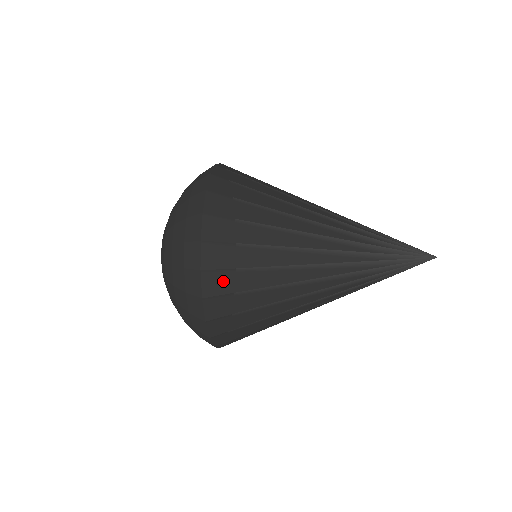
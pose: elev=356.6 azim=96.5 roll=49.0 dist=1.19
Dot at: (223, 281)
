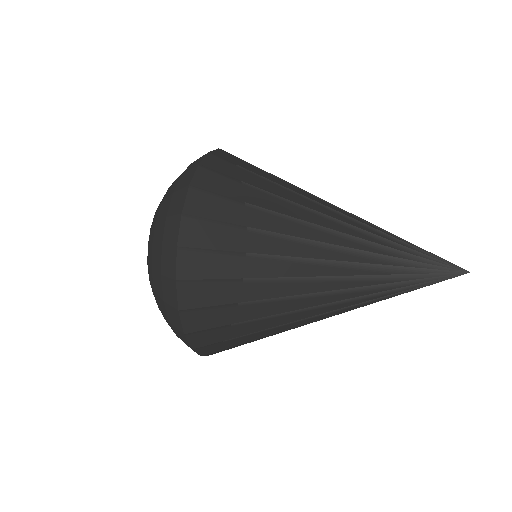
Dot at: (205, 232)
